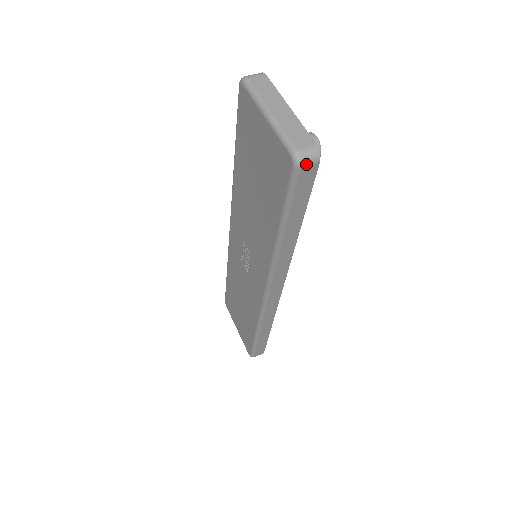
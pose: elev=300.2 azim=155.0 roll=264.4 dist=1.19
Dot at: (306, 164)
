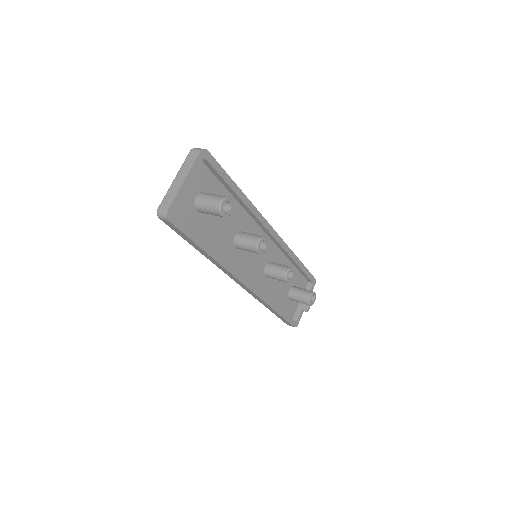
Dot at: (162, 218)
